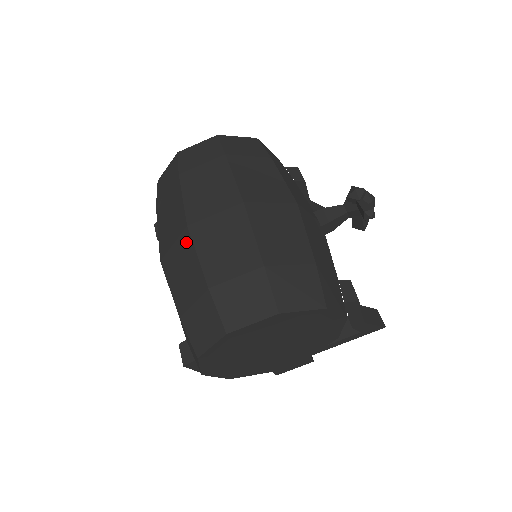
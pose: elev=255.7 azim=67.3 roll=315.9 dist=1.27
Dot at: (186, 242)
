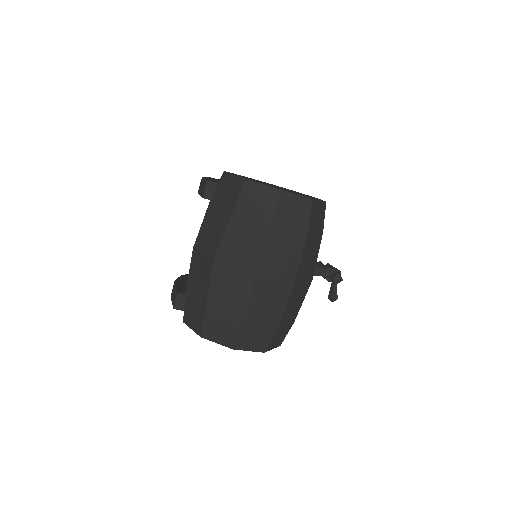
Dot at: (247, 282)
